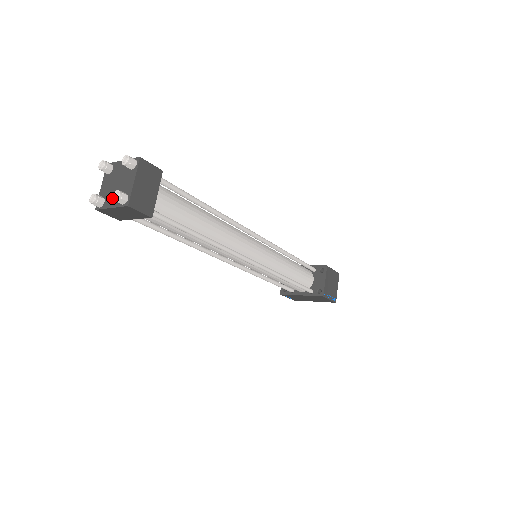
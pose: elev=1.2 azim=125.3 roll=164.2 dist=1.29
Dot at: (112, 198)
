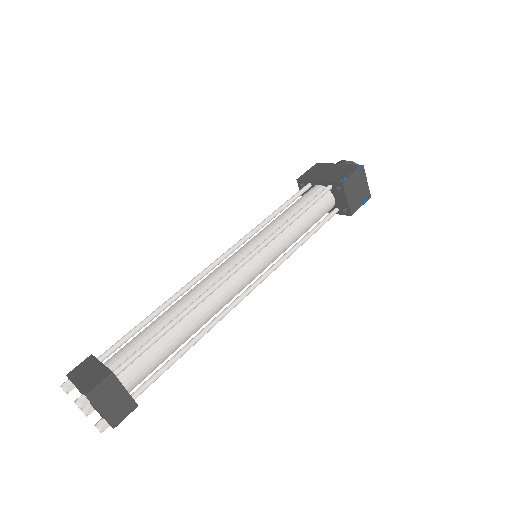
Dot at: occluded
